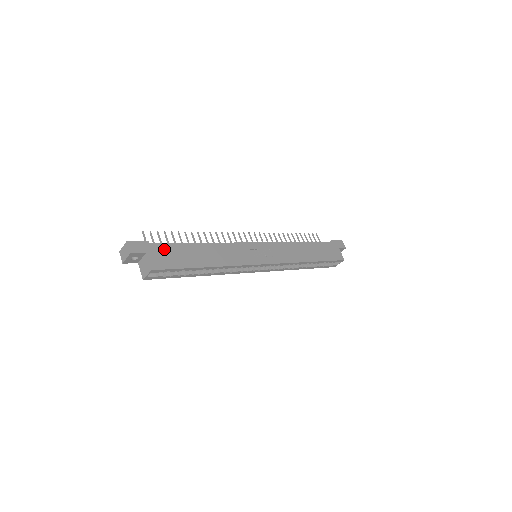
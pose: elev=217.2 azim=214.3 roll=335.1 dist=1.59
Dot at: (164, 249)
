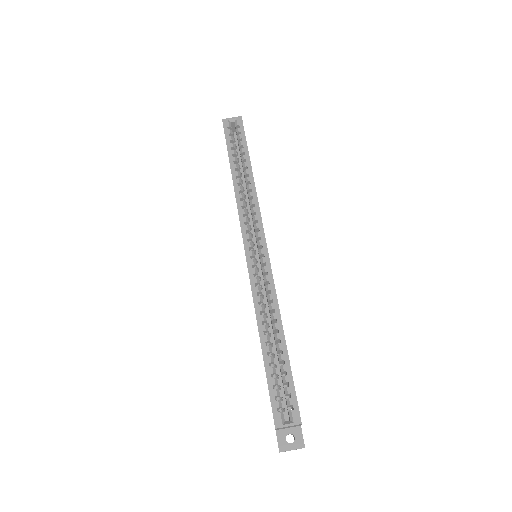
Dot at: occluded
